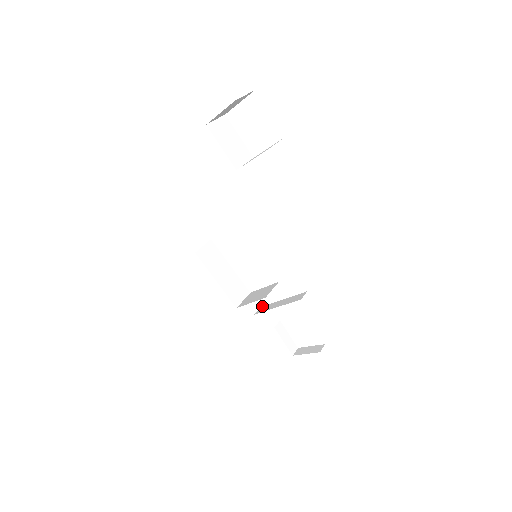
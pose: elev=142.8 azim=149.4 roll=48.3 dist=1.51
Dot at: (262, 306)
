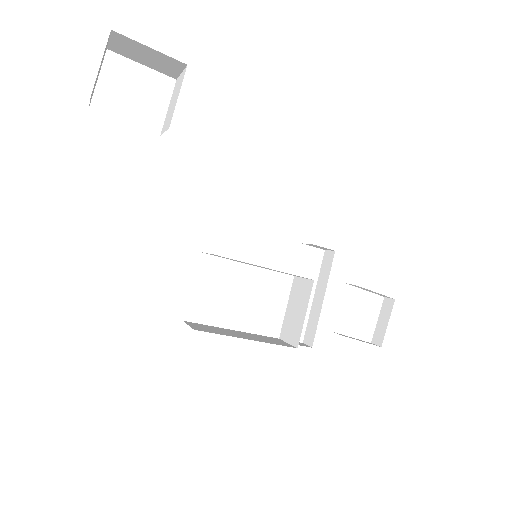
Dot at: occluded
